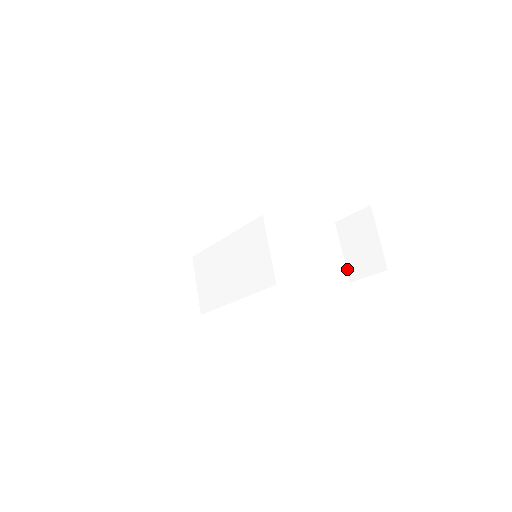
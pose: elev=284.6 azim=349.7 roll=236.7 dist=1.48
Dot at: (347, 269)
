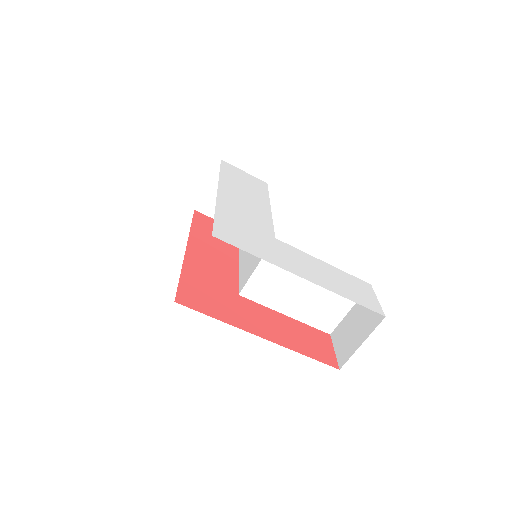
Dot at: (339, 325)
